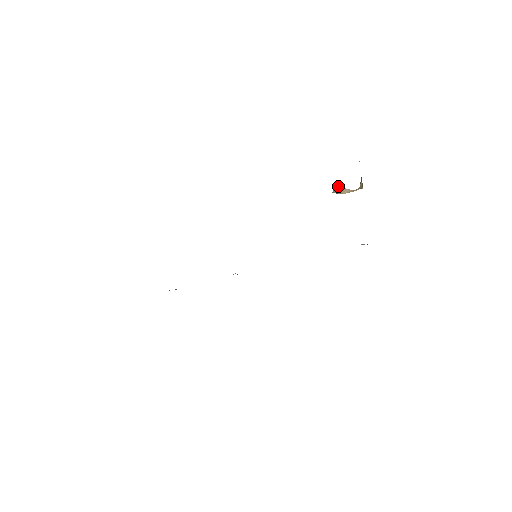
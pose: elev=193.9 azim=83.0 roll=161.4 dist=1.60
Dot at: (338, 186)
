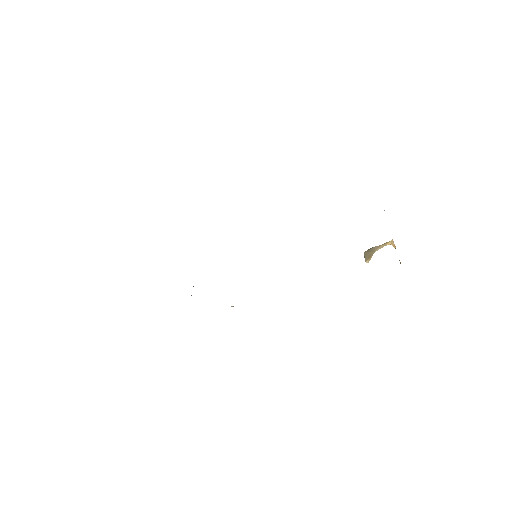
Dot at: (367, 251)
